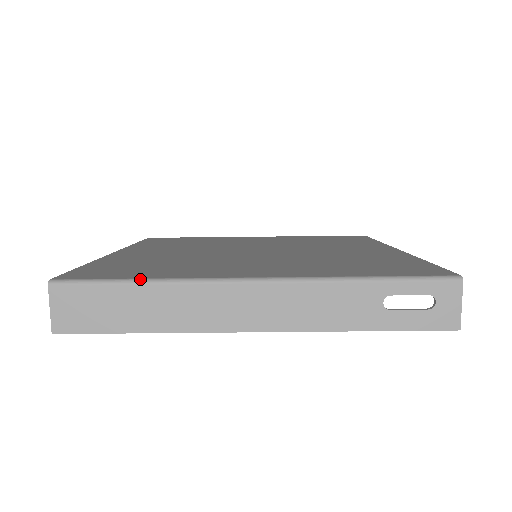
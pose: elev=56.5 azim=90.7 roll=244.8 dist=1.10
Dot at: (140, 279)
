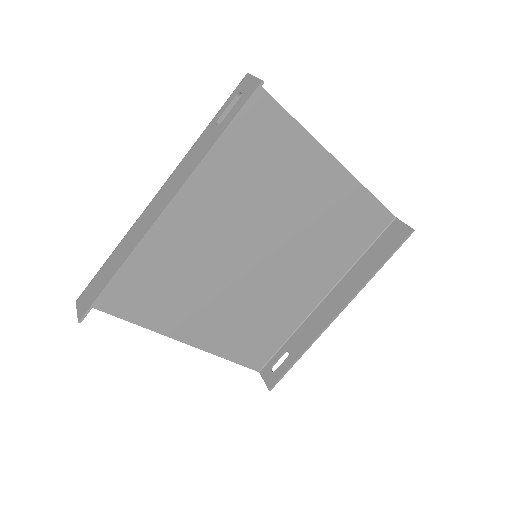
Dot at: (112, 255)
